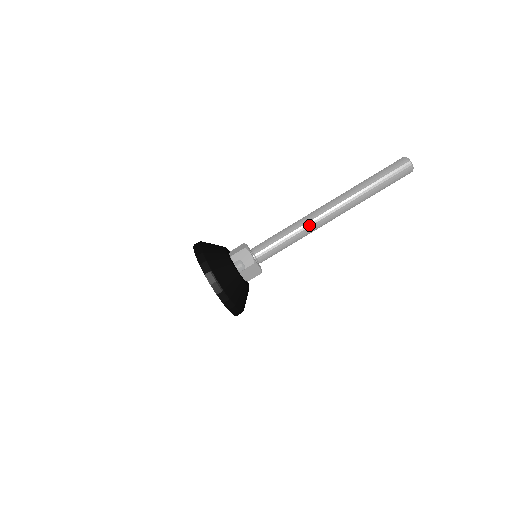
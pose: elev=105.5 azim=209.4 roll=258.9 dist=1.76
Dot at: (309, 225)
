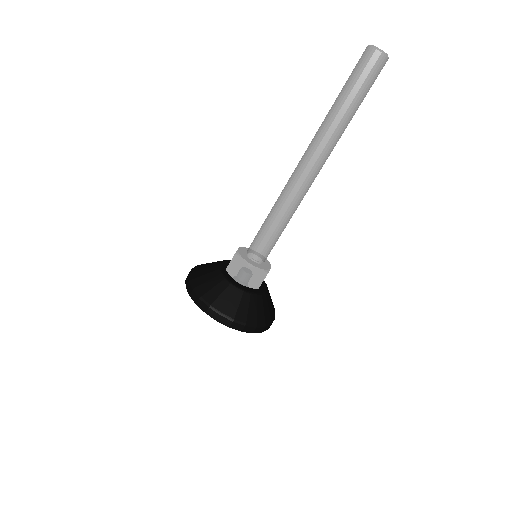
Dot at: (290, 194)
